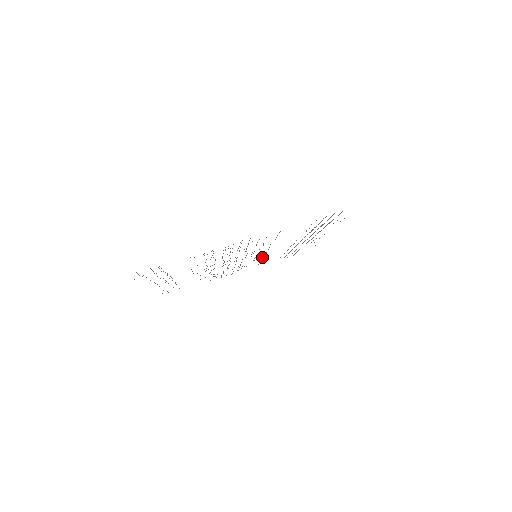
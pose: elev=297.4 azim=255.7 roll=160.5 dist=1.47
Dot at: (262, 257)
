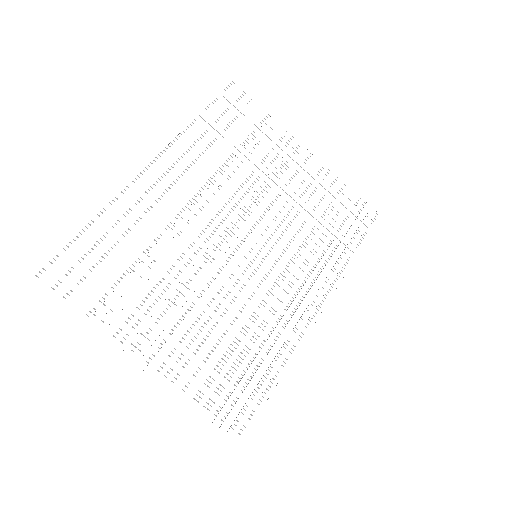
Dot at: occluded
